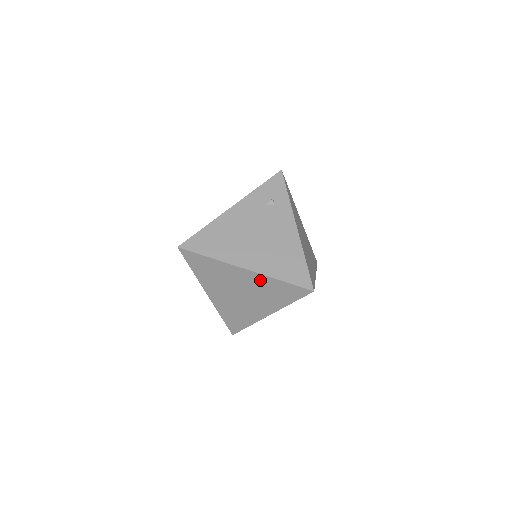
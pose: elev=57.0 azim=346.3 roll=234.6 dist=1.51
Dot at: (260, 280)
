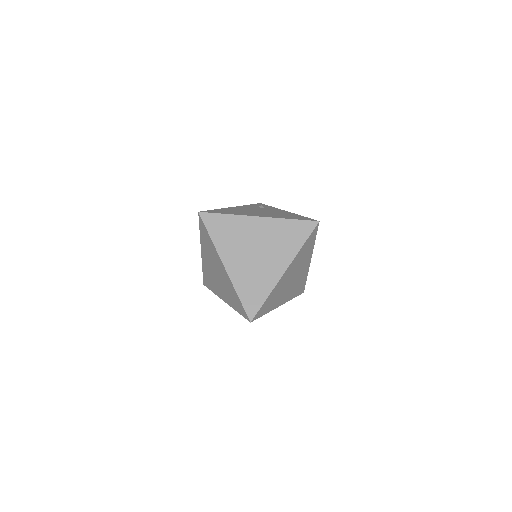
Dot at: (273, 225)
